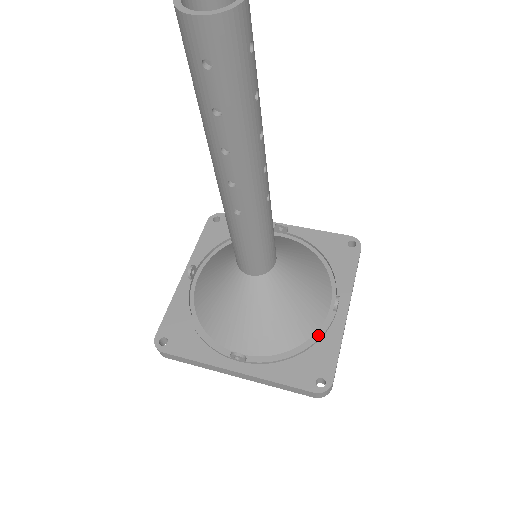
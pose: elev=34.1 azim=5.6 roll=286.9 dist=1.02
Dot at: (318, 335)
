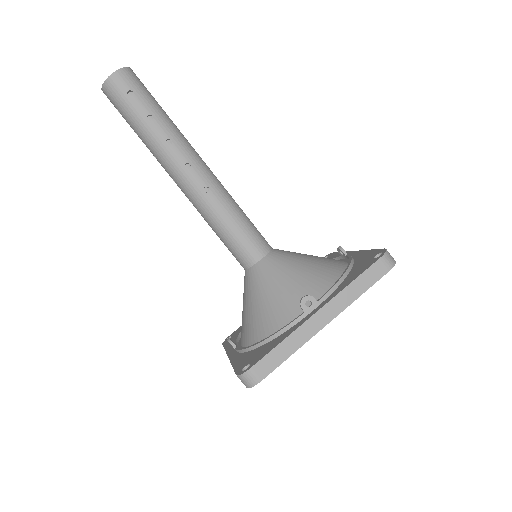
Dot at: (349, 261)
